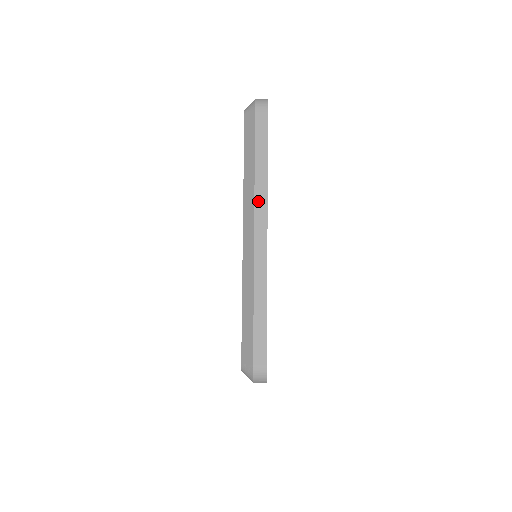
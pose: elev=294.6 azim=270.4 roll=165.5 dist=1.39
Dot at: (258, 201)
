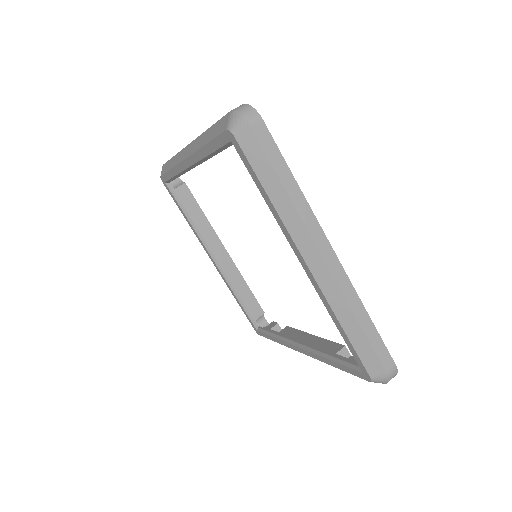
Dot at: (311, 229)
